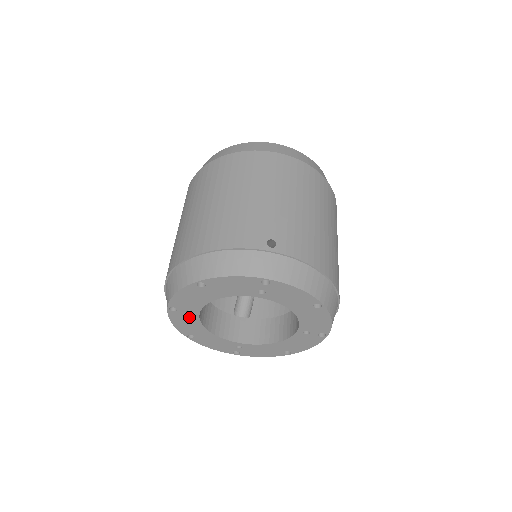
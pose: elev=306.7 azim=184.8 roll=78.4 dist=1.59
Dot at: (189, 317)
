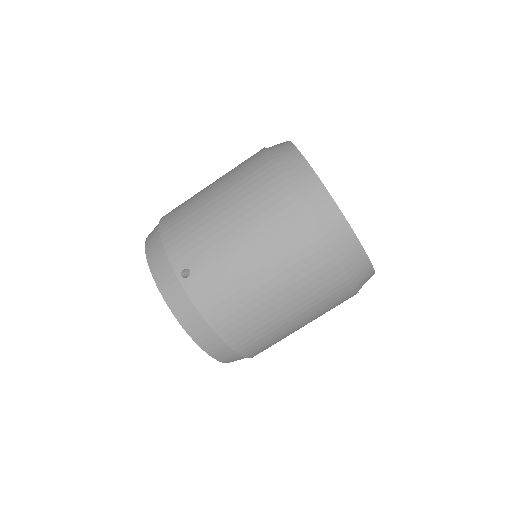
Dot at: occluded
